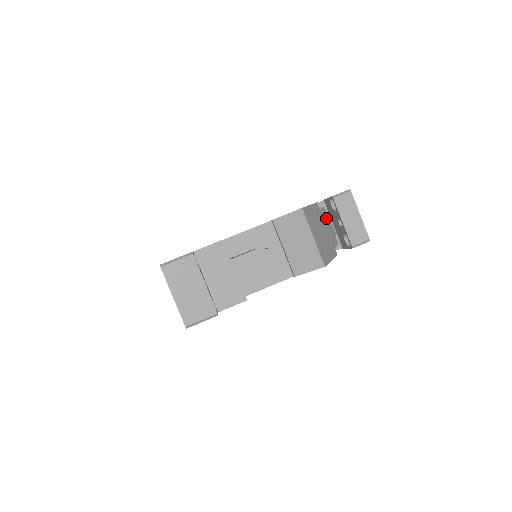
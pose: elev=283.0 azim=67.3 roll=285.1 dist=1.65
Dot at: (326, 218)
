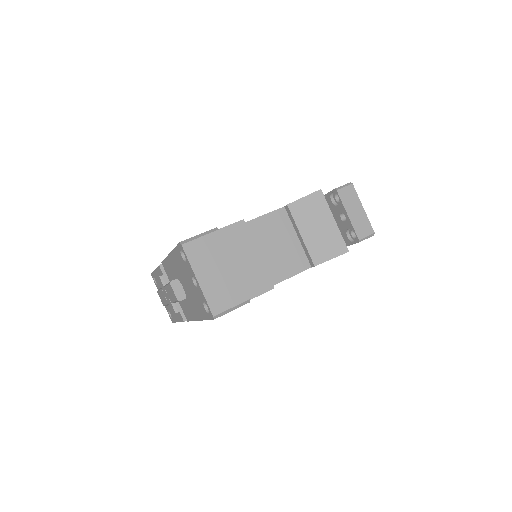
Dot at: occluded
